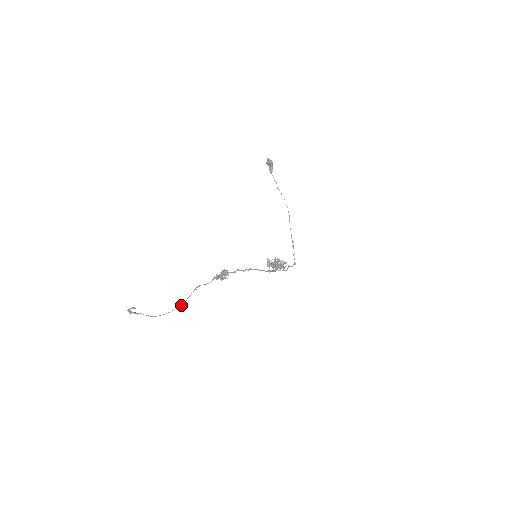
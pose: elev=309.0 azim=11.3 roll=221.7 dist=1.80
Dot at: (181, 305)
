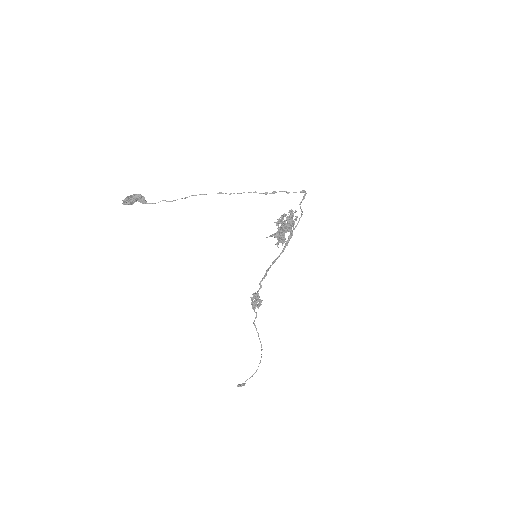
Dot at: (261, 347)
